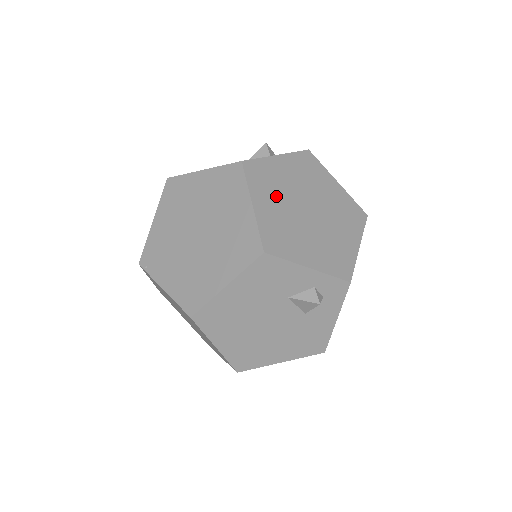
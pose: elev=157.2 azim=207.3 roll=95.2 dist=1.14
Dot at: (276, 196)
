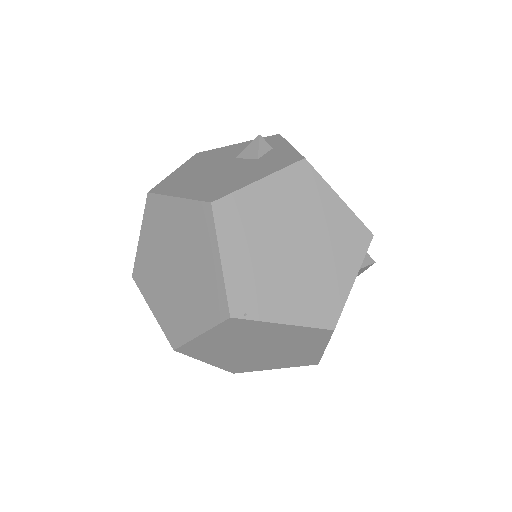
Dot at: occluded
